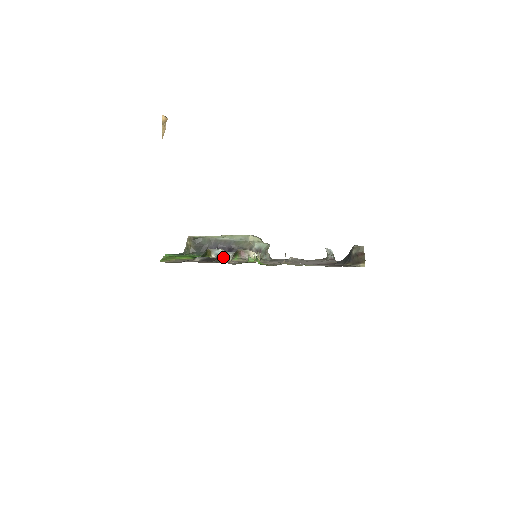
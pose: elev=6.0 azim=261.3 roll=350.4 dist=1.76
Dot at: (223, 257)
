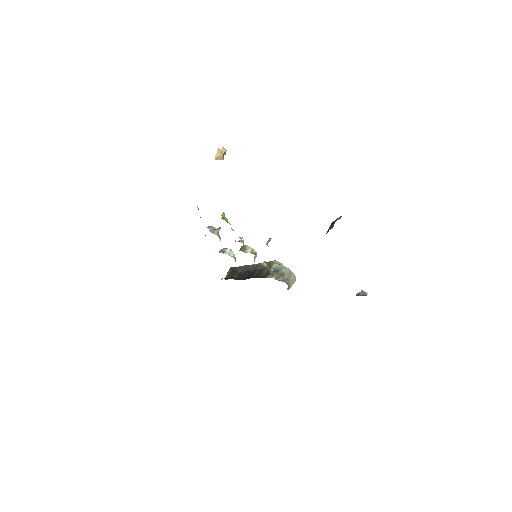
Dot at: (208, 227)
